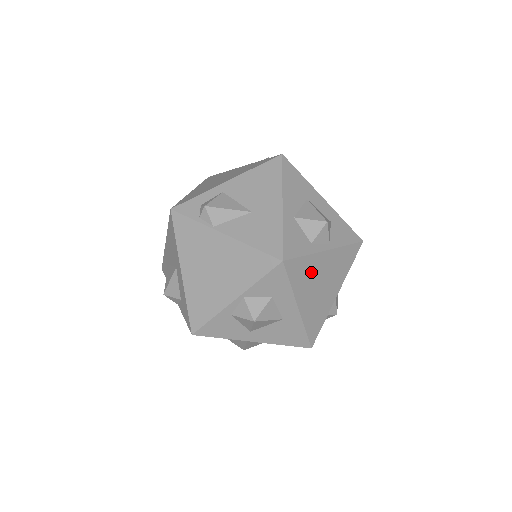
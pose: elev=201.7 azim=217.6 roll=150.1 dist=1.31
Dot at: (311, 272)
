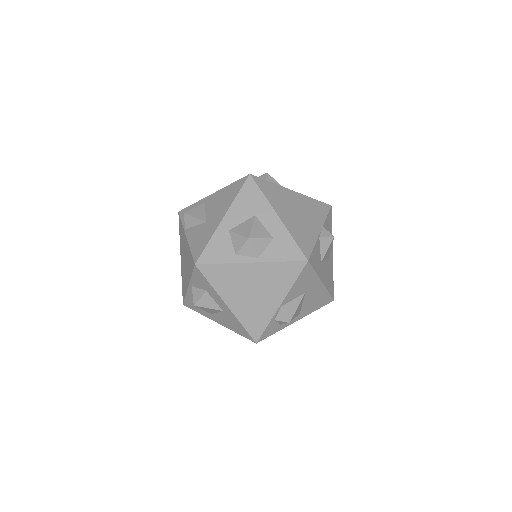
Dot at: (235, 278)
